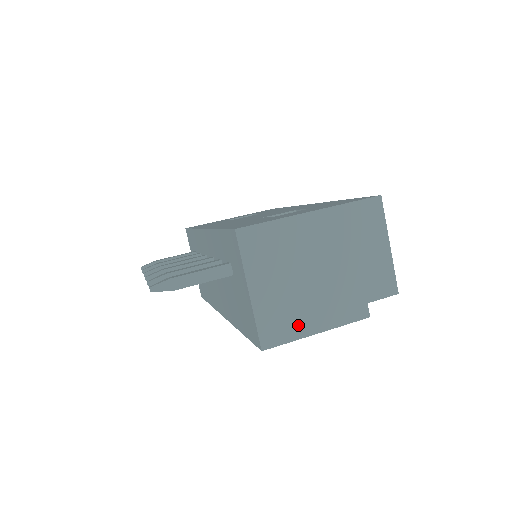
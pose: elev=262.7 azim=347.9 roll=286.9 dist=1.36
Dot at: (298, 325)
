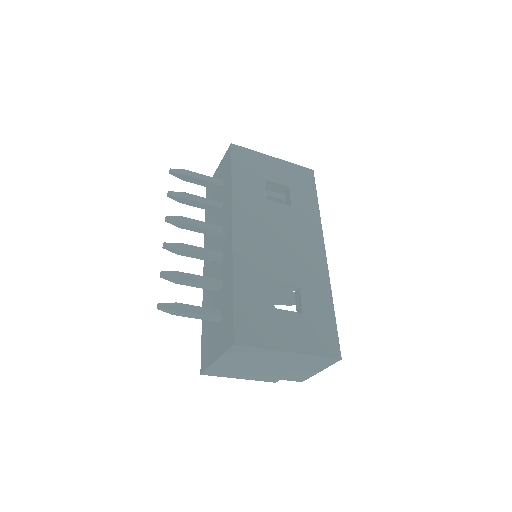
Dot at: (231, 374)
